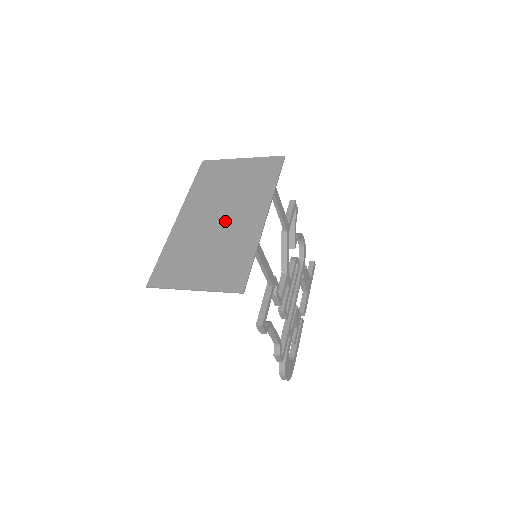
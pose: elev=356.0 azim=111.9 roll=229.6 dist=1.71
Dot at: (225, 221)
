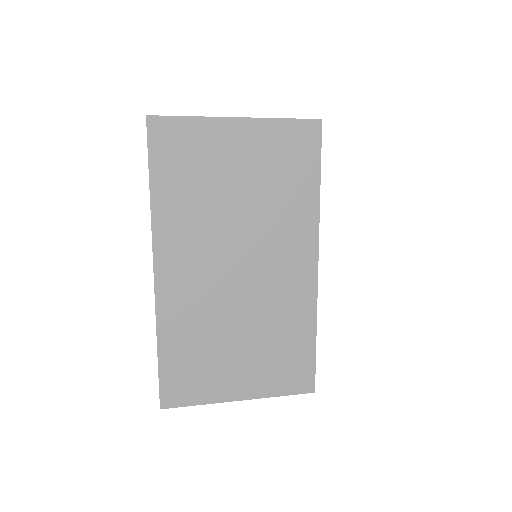
Dot at: (252, 277)
